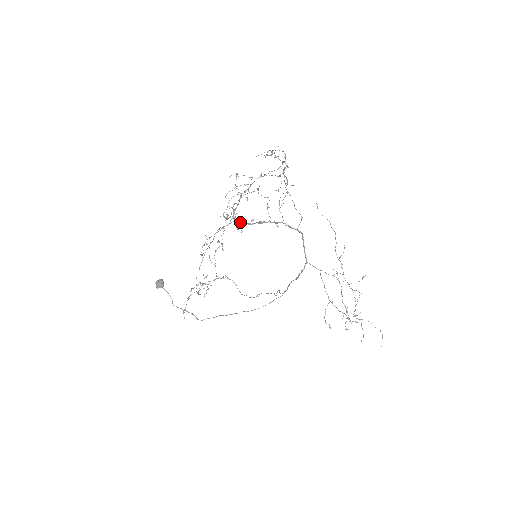
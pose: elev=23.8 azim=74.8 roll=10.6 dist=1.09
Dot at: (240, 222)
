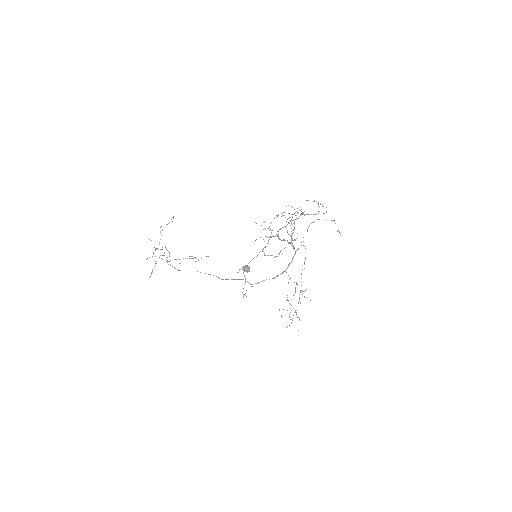
Dot at: occluded
